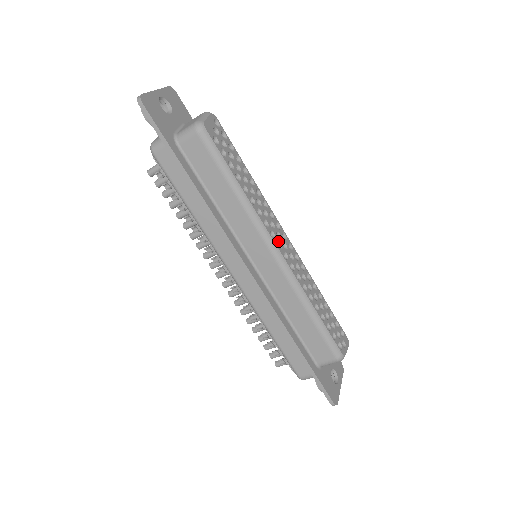
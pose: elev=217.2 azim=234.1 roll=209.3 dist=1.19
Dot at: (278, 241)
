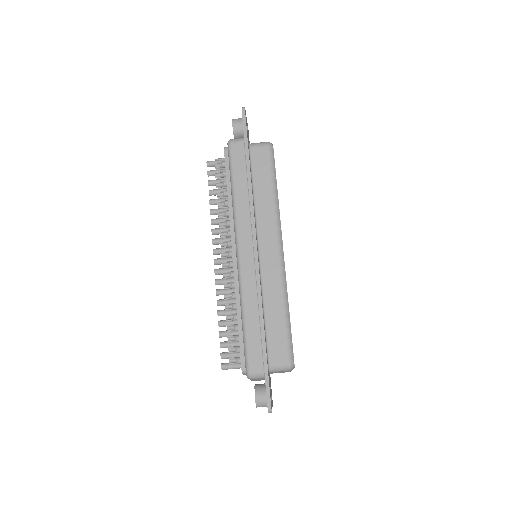
Dot at: occluded
